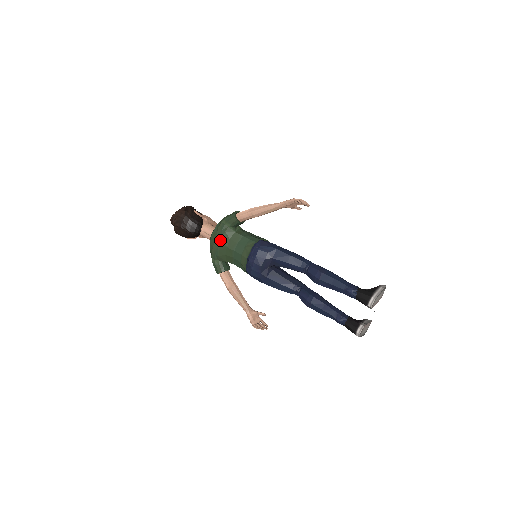
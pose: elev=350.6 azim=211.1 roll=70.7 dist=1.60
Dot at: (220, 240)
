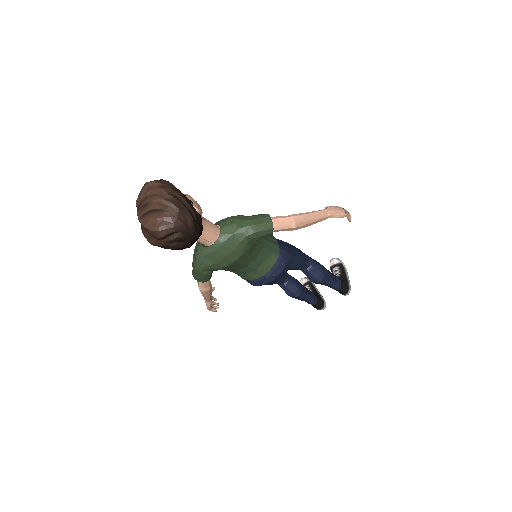
Dot at: (238, 258)
